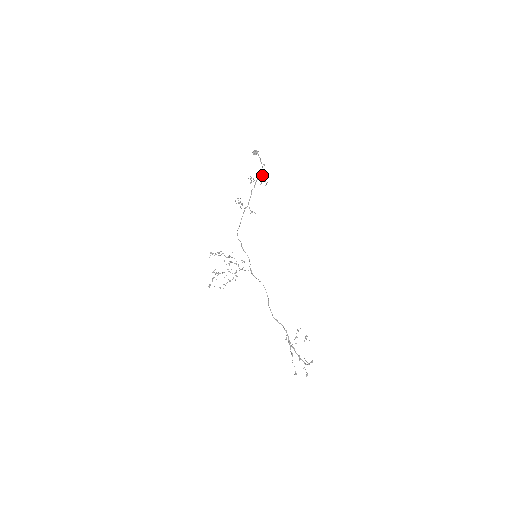
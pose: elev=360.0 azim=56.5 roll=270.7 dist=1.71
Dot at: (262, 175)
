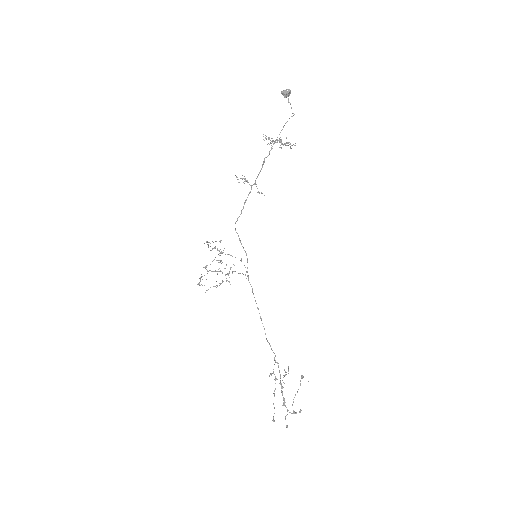
Dot at: occluded
